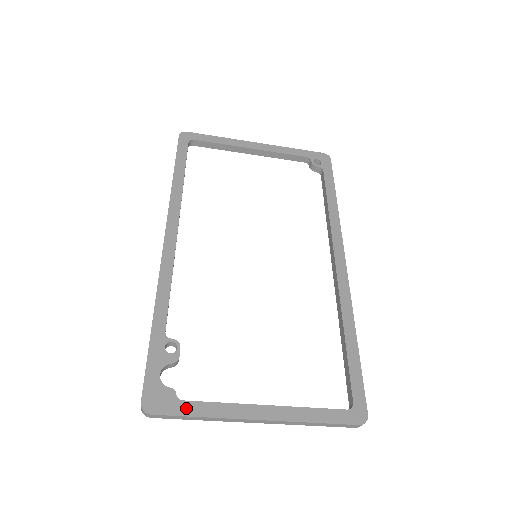
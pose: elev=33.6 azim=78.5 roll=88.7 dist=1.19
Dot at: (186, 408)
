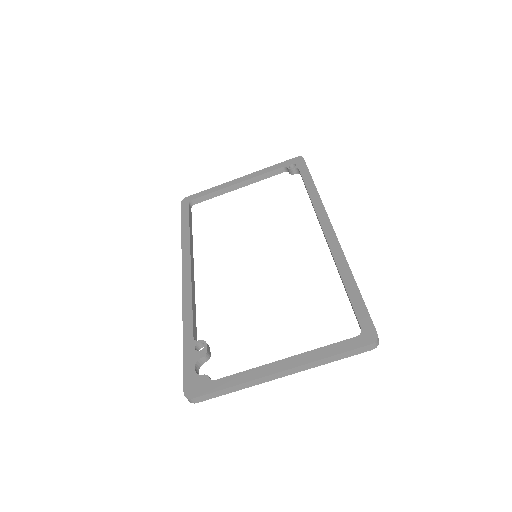
Dot at: (218, 385)
